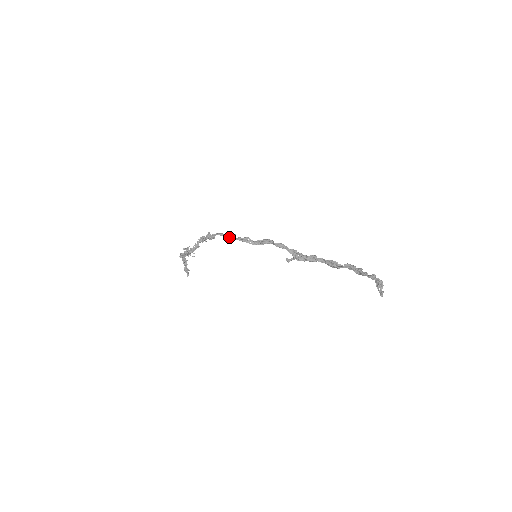
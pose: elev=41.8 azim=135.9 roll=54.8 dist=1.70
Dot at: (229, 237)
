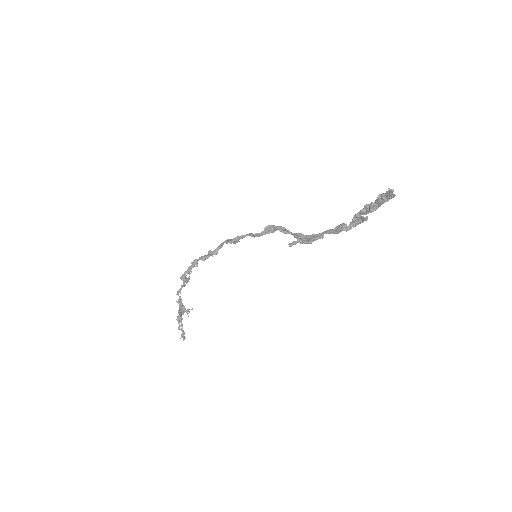
Dot at: (230, 239)
